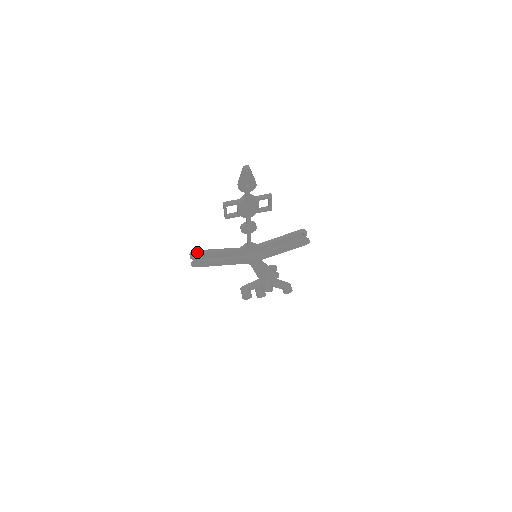
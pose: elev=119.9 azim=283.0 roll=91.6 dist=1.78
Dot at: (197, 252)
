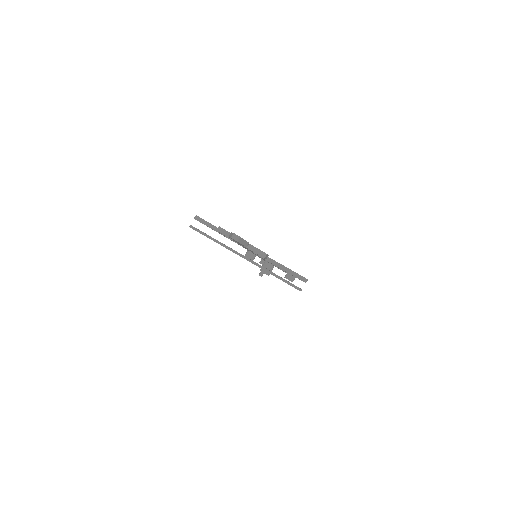
Dot at: (201, 221)
